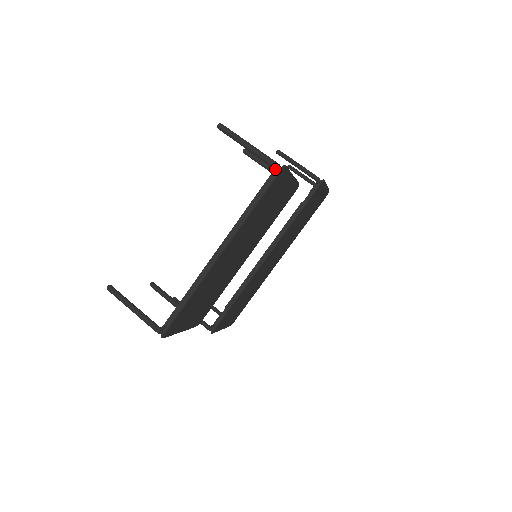
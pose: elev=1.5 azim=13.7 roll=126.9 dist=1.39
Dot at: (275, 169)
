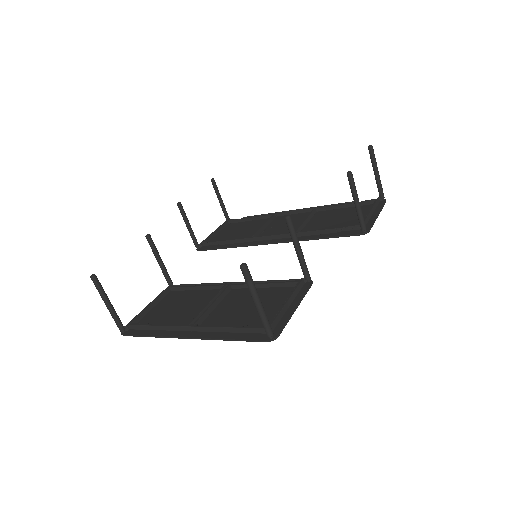
Dot at: (267, 334)
